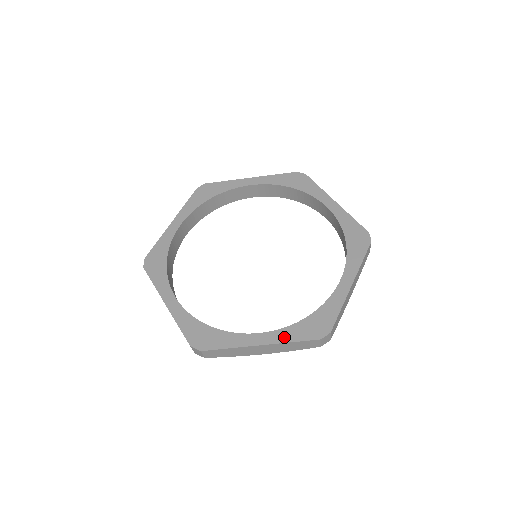
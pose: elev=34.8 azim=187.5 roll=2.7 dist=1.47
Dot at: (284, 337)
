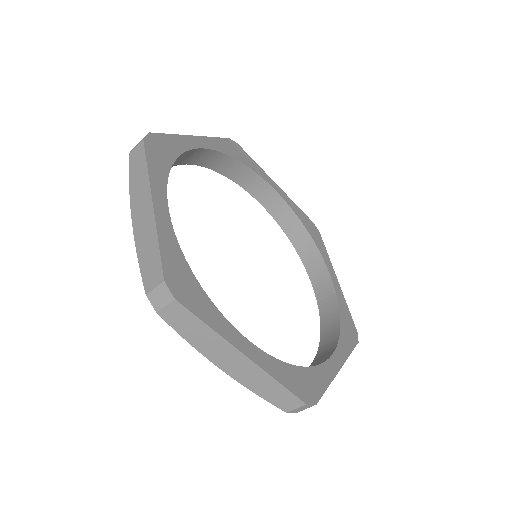
Dot at: (345, 351)
